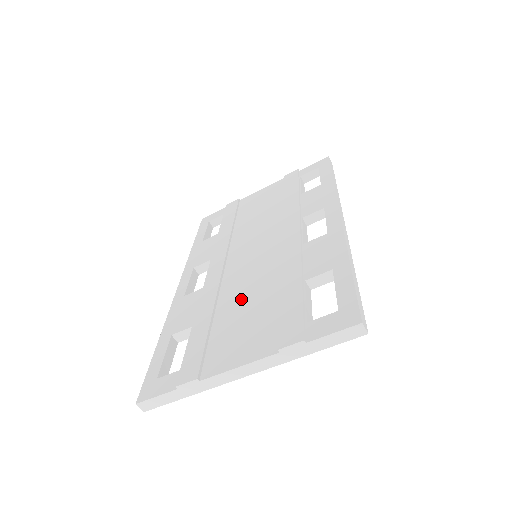
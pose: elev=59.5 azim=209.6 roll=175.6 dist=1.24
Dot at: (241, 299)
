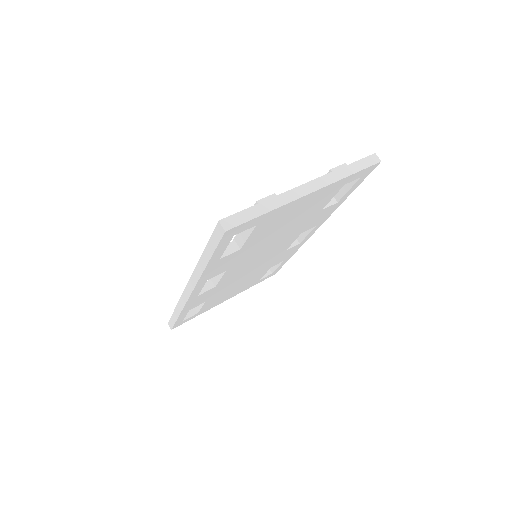
Dot at: occluded
